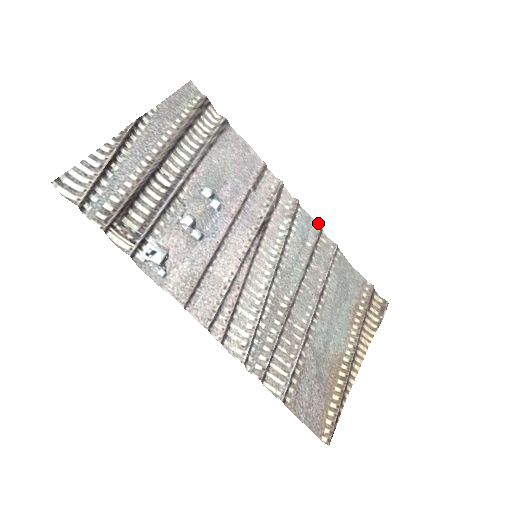
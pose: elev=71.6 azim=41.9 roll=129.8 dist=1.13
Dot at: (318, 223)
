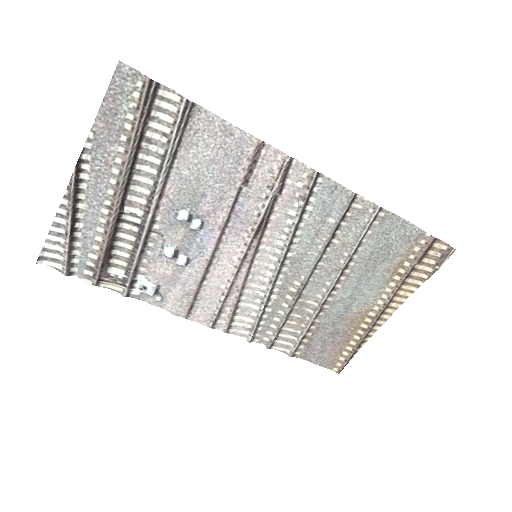
Dot at: (349, 190)
